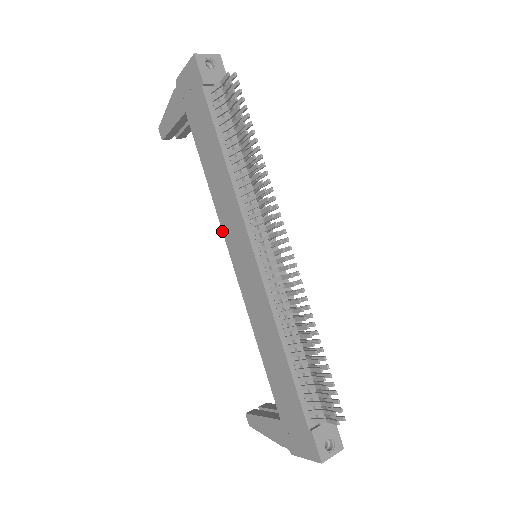
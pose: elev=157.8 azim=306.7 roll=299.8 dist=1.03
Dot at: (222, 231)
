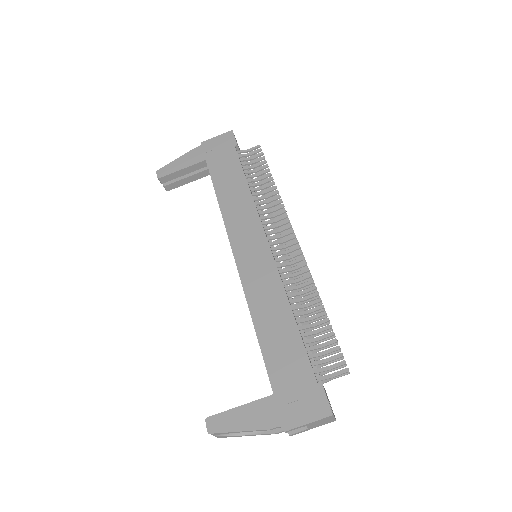
Dot at: (227, 233)
